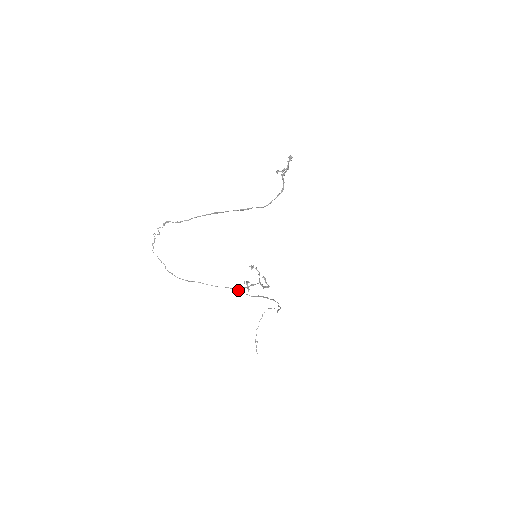
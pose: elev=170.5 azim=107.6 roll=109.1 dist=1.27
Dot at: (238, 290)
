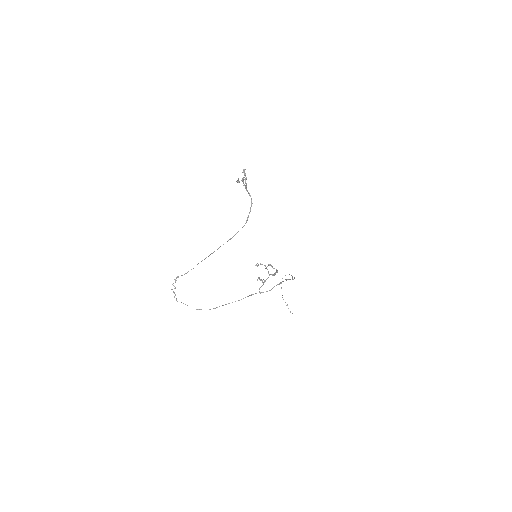
Dot at: occluded
